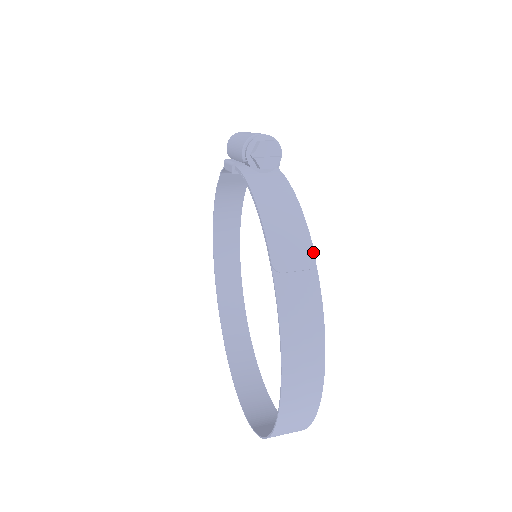
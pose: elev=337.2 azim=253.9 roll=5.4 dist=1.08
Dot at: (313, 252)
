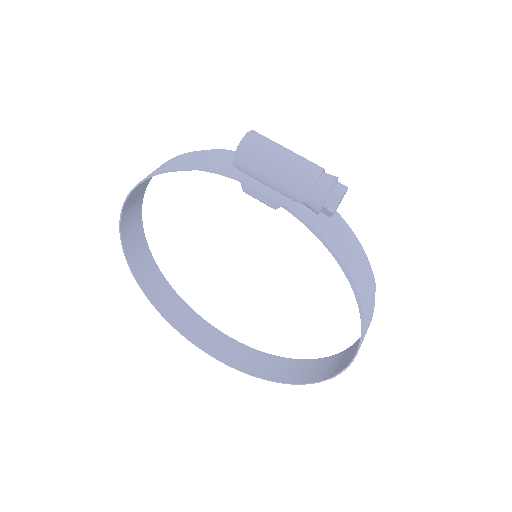
Dot at: occluded
